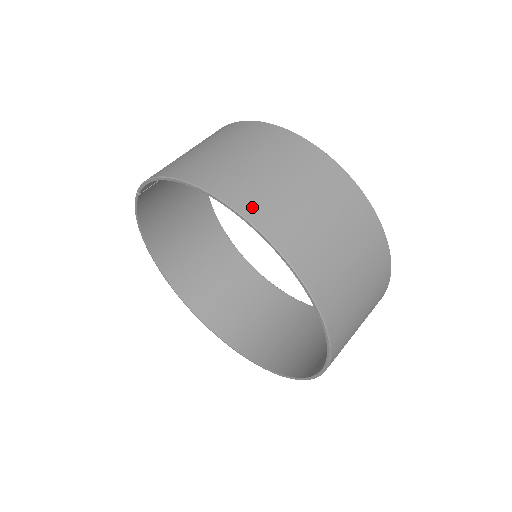
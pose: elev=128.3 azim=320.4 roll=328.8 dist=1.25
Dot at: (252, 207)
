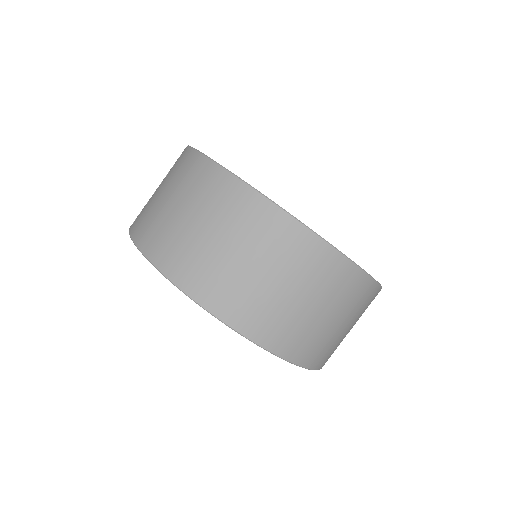
Dot at: (222, 305)
